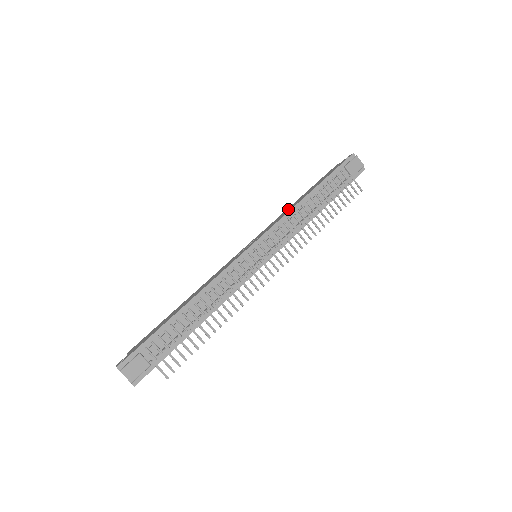
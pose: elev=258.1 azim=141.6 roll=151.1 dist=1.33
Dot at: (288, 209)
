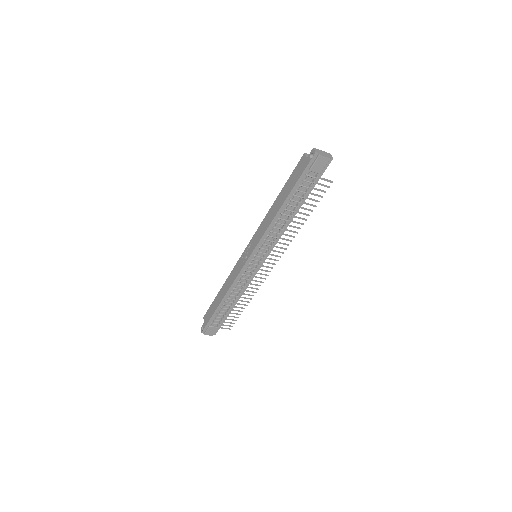
Dot at: (269, 216)
